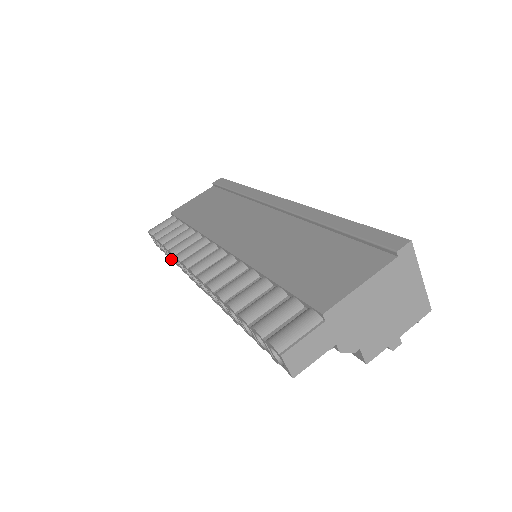
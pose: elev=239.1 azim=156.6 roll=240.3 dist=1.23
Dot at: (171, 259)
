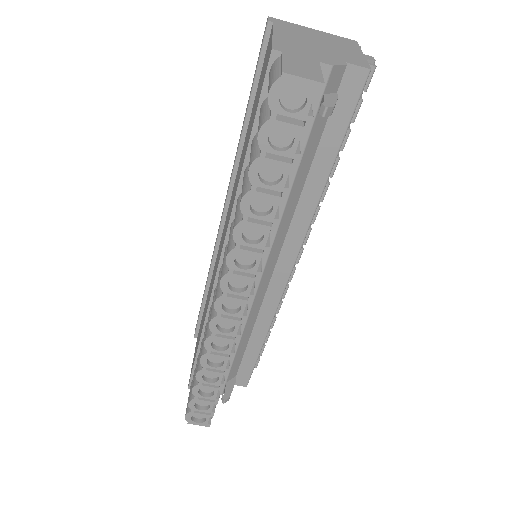
Dot at: (219, 385)
